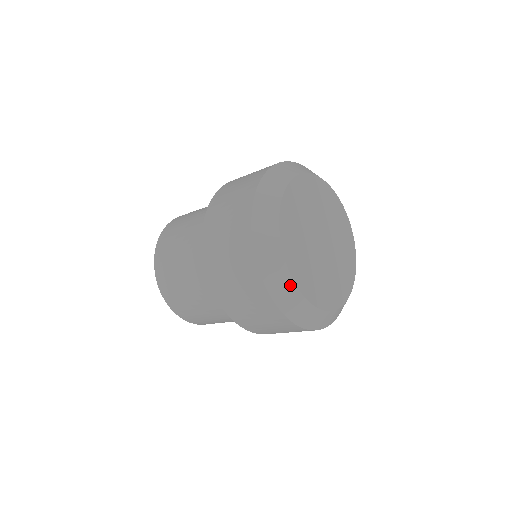
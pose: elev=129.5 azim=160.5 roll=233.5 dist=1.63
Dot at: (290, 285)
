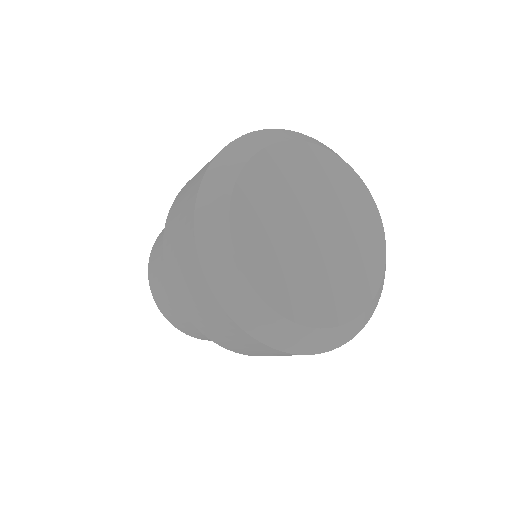
Dot at: (248, 293)
